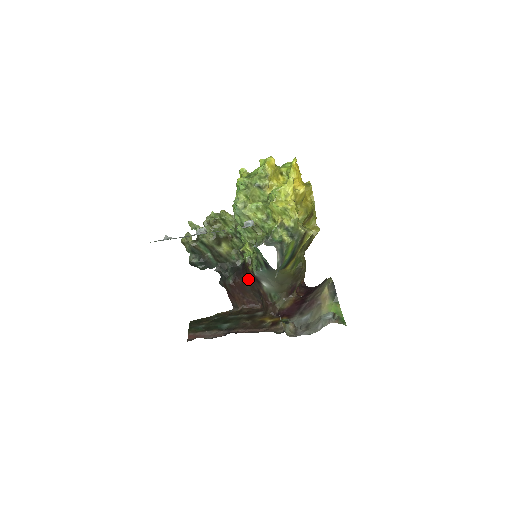
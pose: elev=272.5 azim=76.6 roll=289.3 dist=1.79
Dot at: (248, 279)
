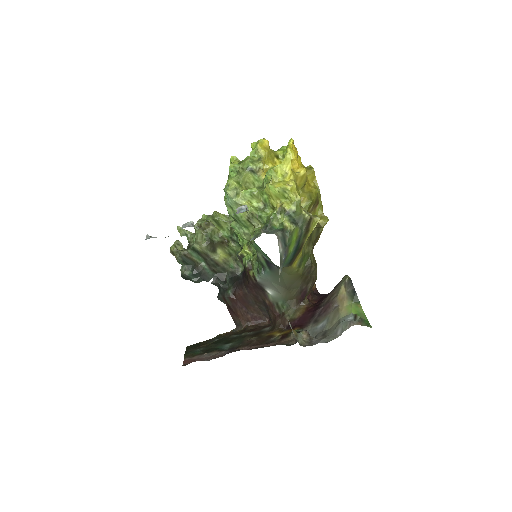
Dot at: (250, 288)
